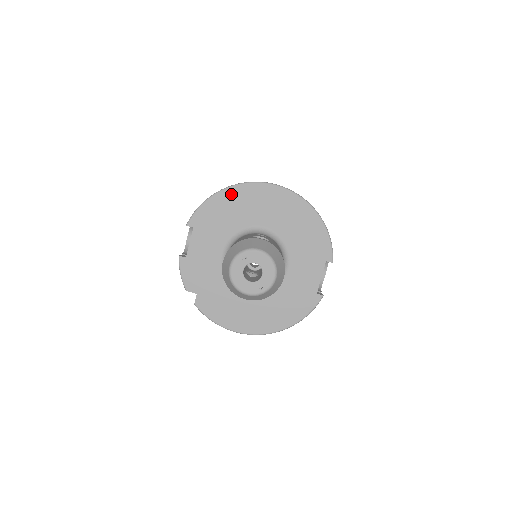
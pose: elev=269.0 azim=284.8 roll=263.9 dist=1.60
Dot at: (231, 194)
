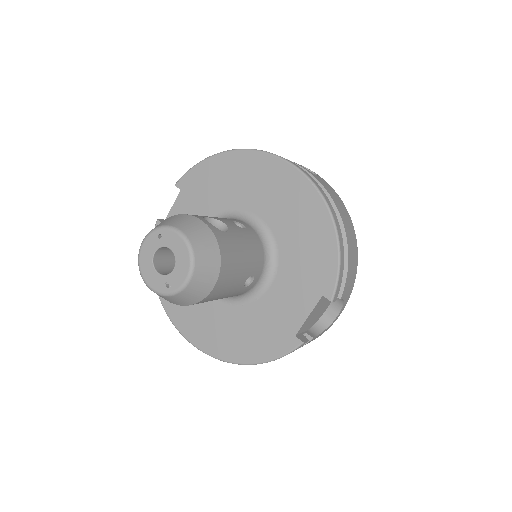
Dot at: (233, 160)
